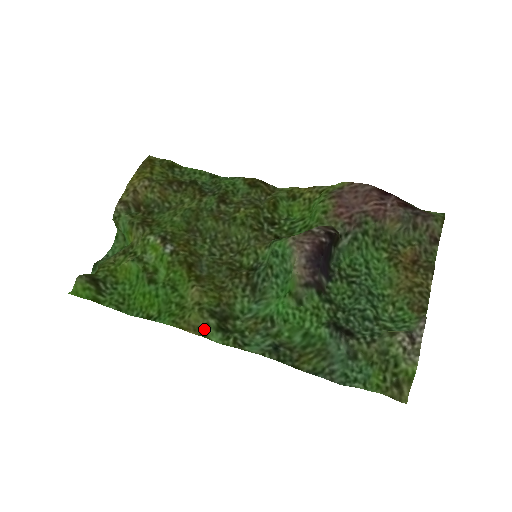
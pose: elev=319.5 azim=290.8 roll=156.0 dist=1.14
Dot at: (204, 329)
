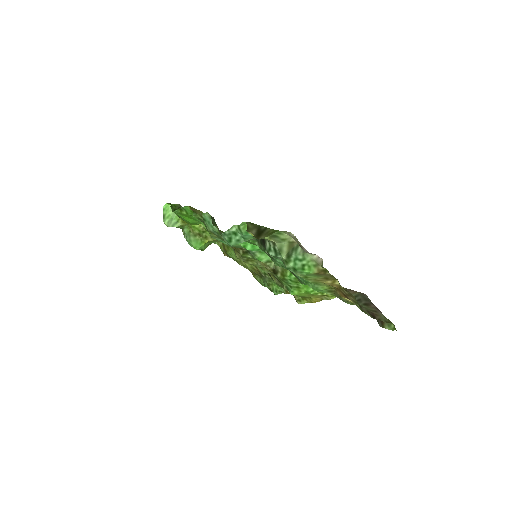
Dot at: (197, 213)
